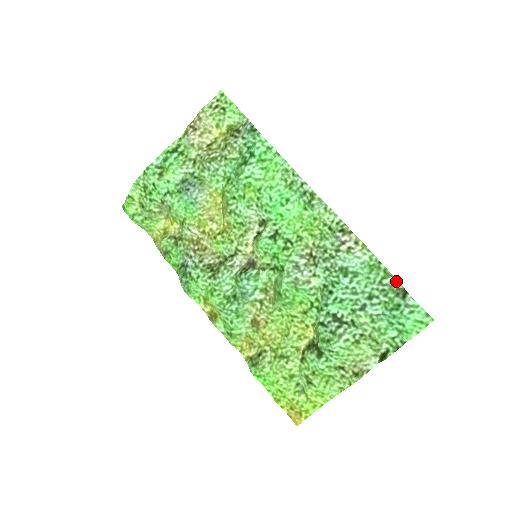
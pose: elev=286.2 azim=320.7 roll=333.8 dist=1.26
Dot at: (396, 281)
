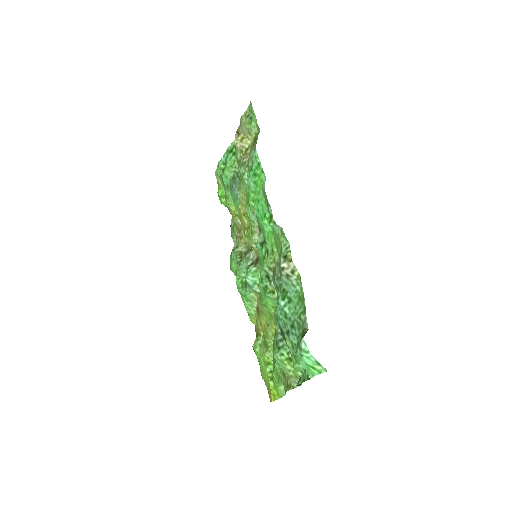
Dot at: (306, 320)
